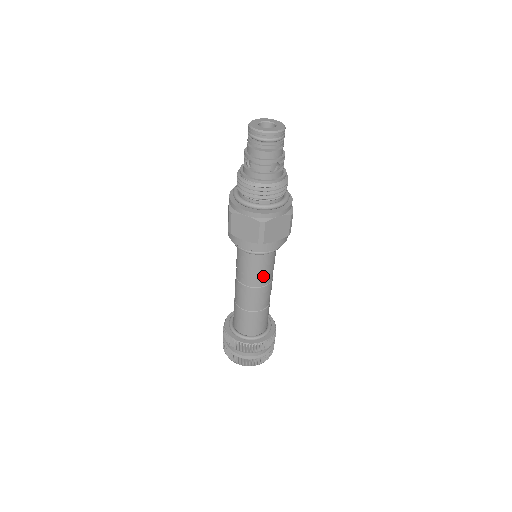
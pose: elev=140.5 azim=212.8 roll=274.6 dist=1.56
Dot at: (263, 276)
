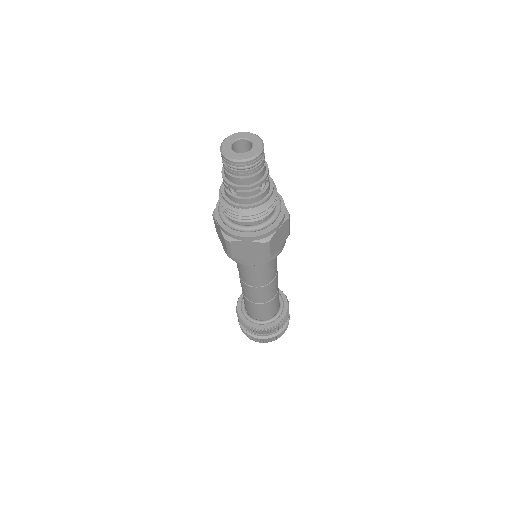
Dot at: (271, 274)
